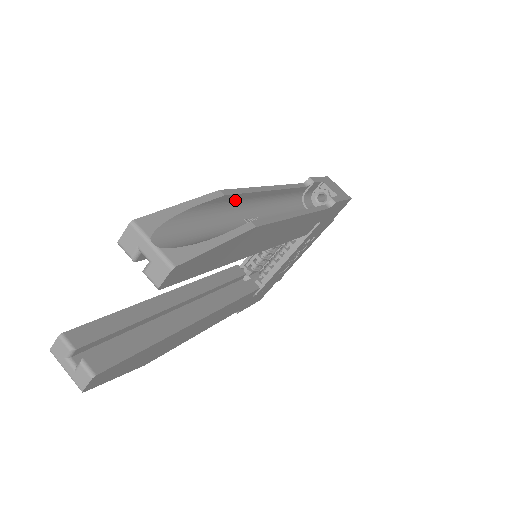
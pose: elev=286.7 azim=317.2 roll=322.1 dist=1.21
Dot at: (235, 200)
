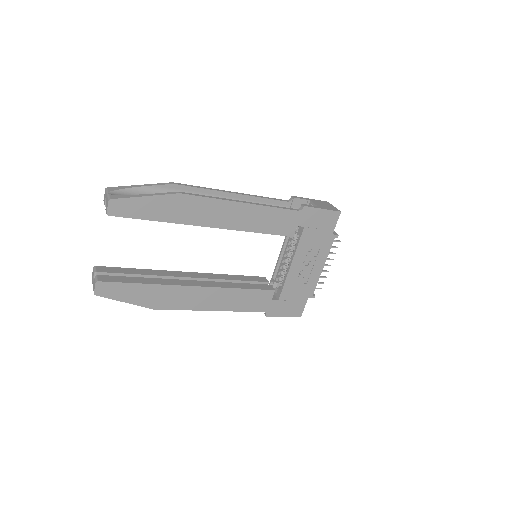
Dot at: (190, 192)
